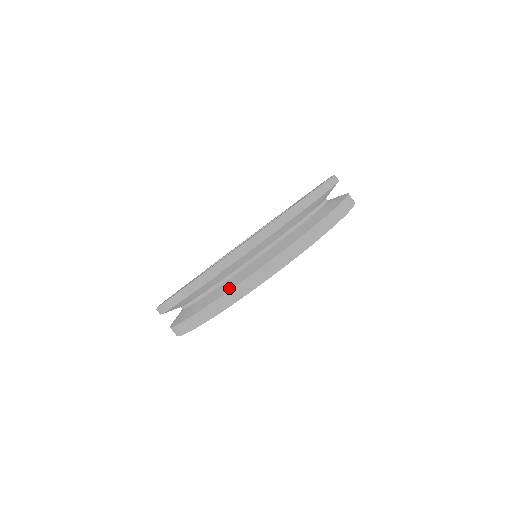
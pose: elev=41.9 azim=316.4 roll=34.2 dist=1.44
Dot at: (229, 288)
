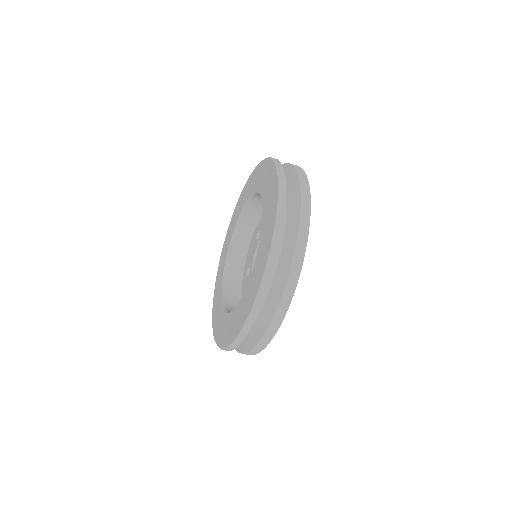
Dot at: (257, 339)
